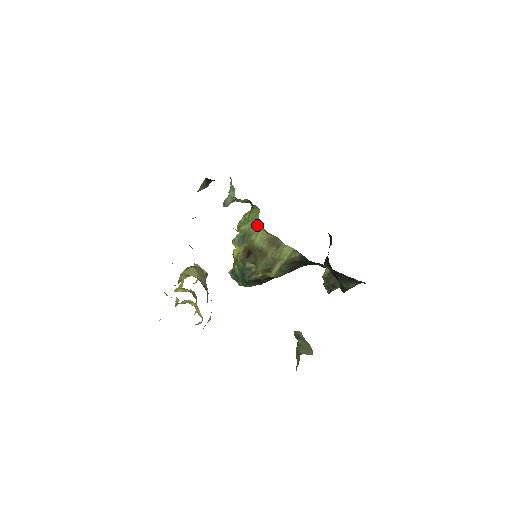
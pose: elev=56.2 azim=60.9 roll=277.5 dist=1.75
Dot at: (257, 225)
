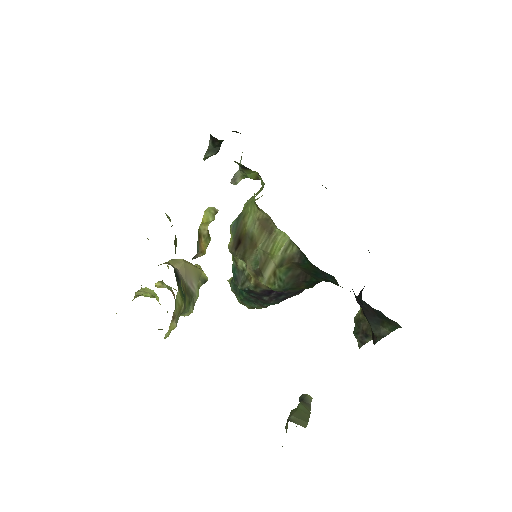
Dot at: (252, 199)
